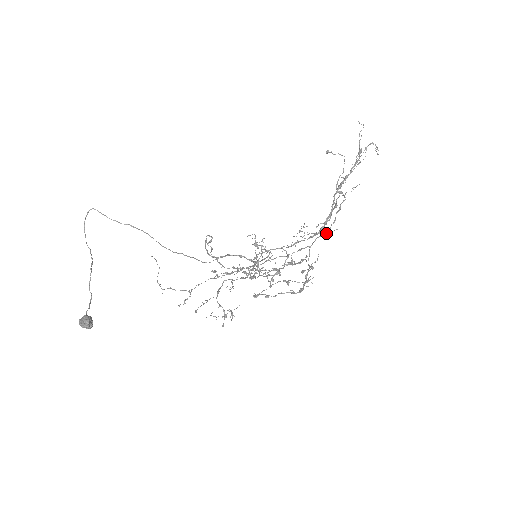
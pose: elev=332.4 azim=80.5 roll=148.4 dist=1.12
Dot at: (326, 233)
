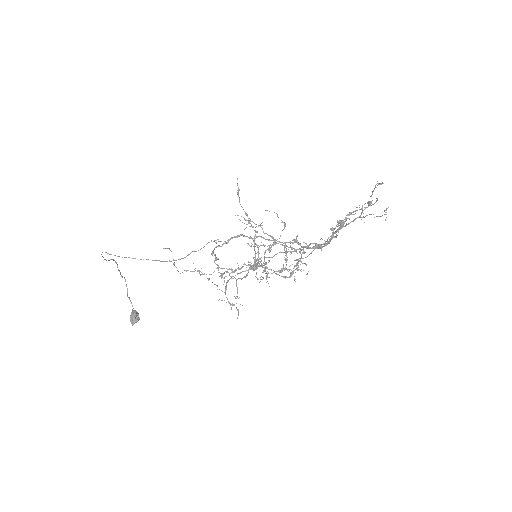
Dot at: (320, 244)
